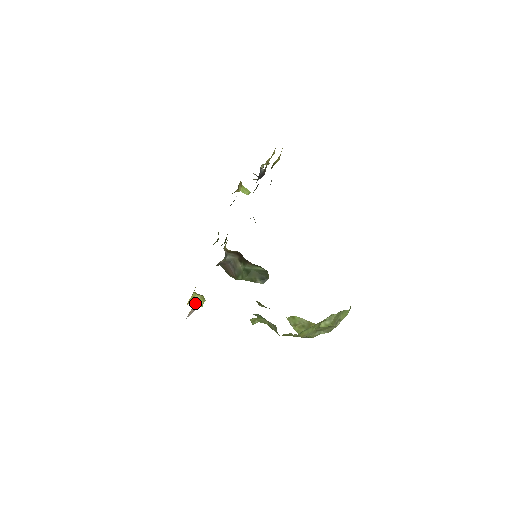
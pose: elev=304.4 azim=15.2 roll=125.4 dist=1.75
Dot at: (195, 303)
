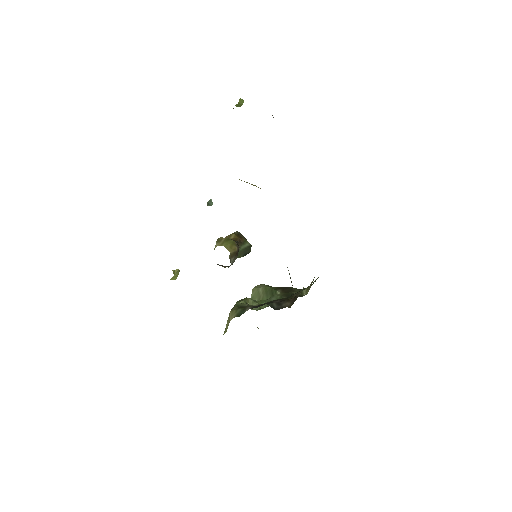
Dot at: occluded
